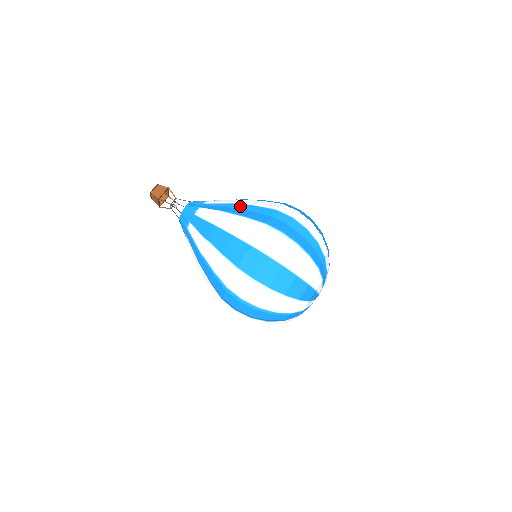
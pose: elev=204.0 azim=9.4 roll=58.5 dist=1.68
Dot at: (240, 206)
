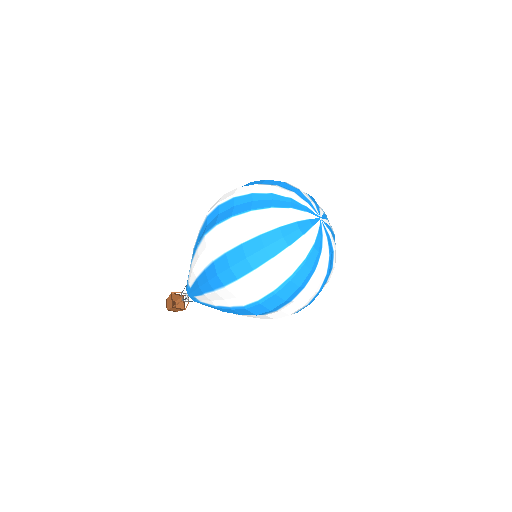
Dot at: (195, 246)
